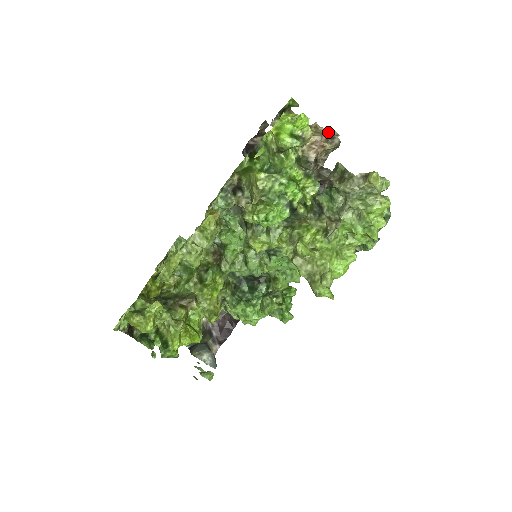
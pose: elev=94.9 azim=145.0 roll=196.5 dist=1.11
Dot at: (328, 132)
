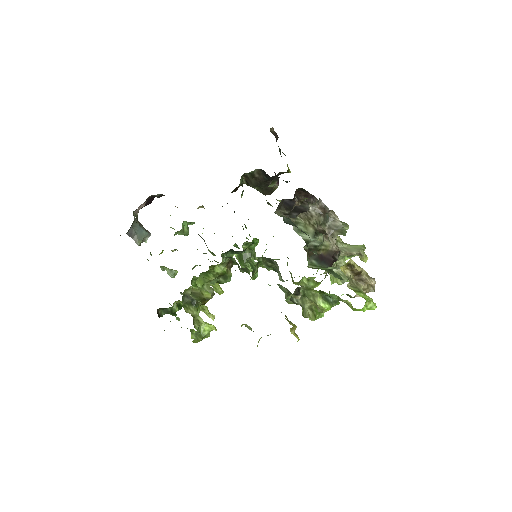
Dot at: occluded
